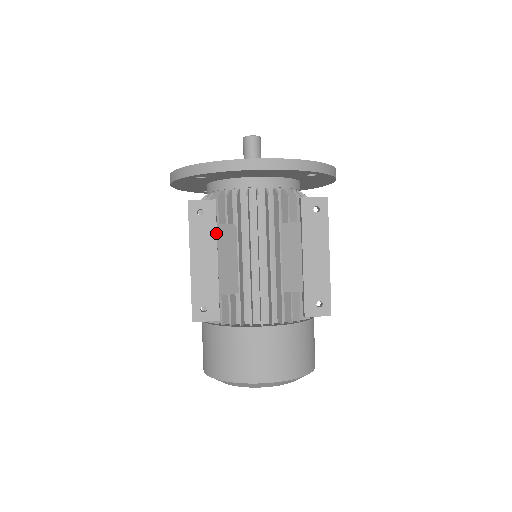
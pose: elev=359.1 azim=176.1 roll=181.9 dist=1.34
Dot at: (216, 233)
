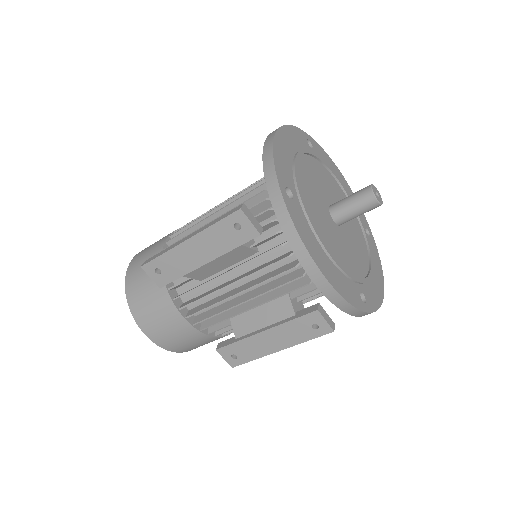
Dot at: (229, 251)
